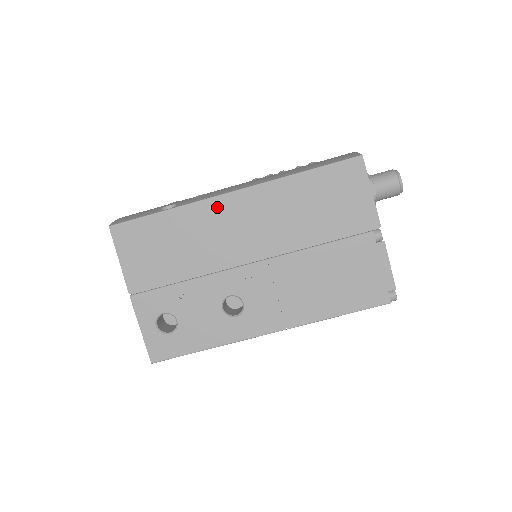
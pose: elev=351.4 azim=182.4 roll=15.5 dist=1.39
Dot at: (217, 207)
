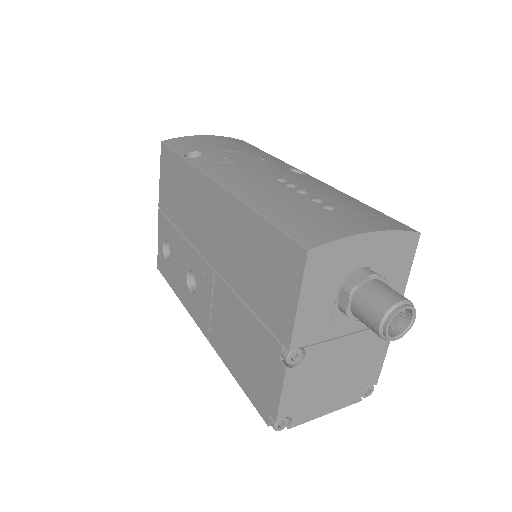
Dot at: (204, 186)
